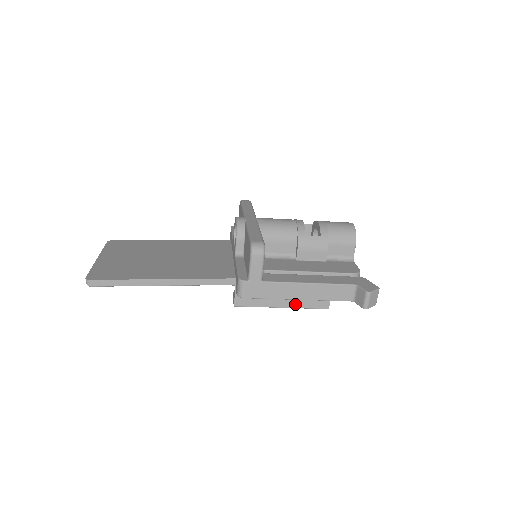
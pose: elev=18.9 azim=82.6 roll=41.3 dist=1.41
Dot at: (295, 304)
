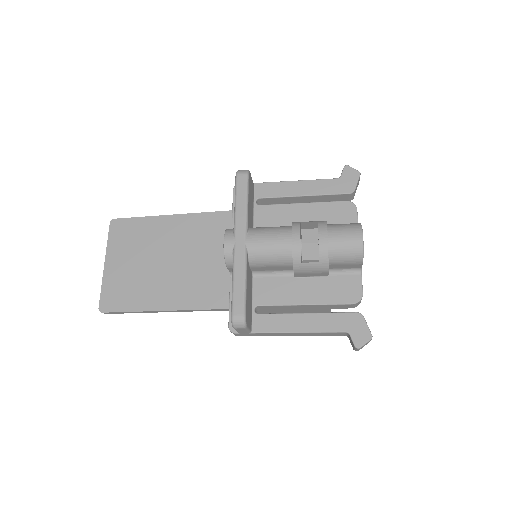
Dot at: occluded
